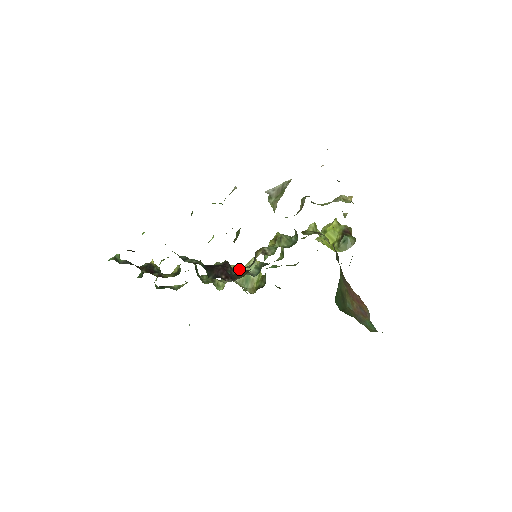
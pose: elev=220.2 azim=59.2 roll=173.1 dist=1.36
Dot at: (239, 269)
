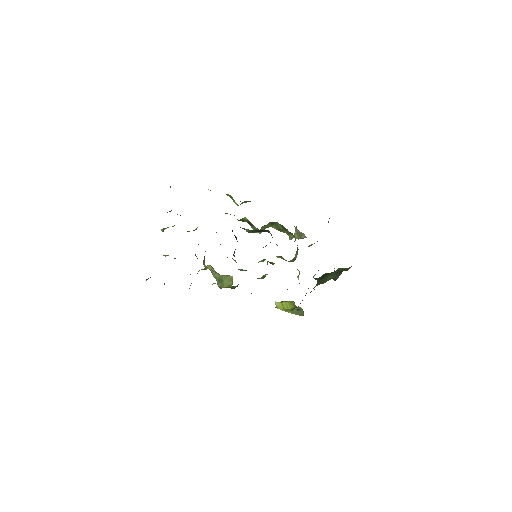
Dot at: occluded
